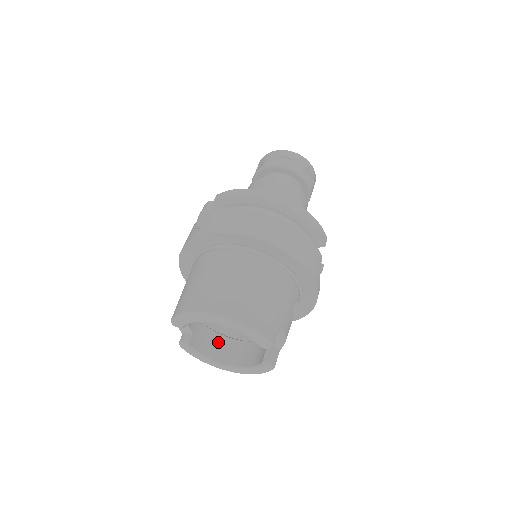
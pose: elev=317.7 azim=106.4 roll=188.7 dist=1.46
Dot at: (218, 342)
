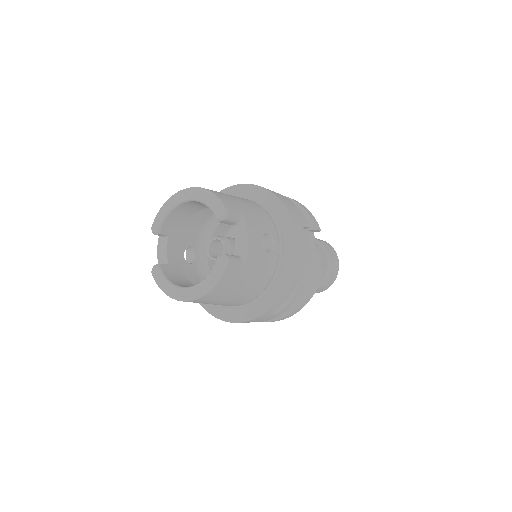
Dot at: (190, 285)
